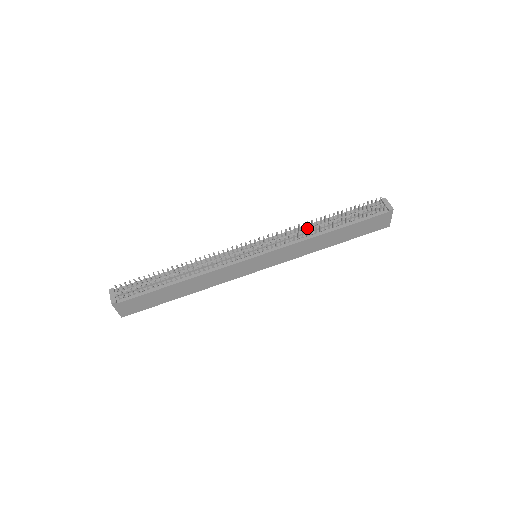
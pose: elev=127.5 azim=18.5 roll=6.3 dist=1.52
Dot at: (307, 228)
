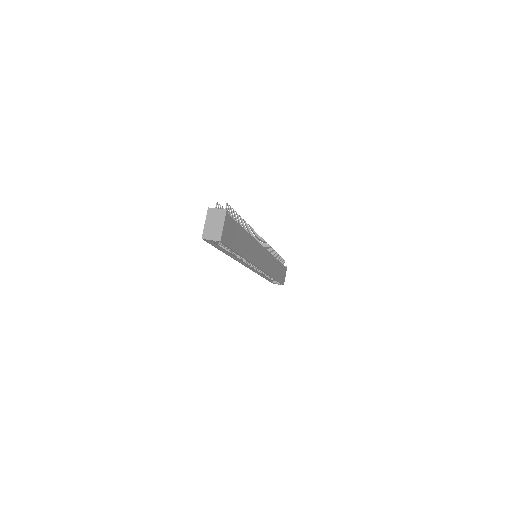
Dot at: occluded
